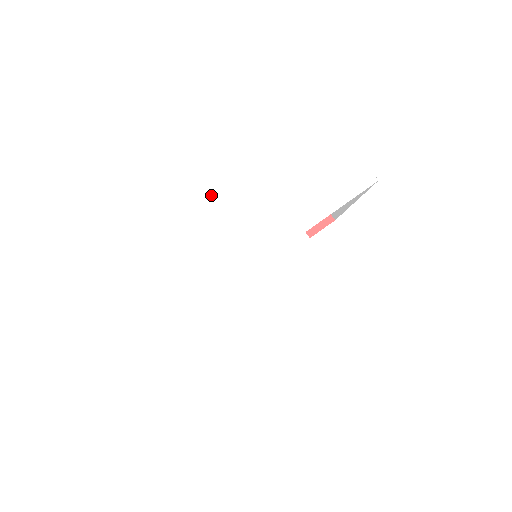
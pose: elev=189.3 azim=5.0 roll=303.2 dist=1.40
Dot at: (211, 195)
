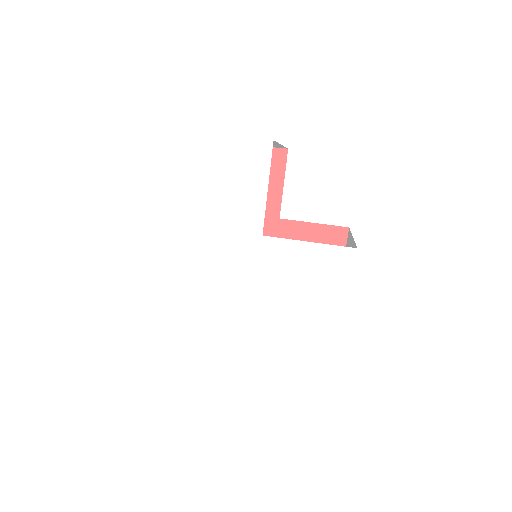
Dot at: (180, 276)
